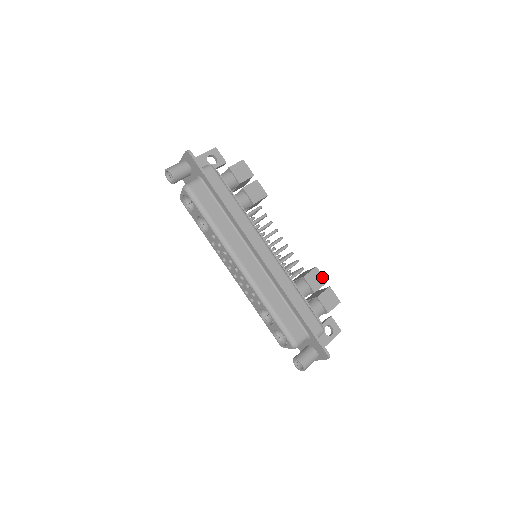
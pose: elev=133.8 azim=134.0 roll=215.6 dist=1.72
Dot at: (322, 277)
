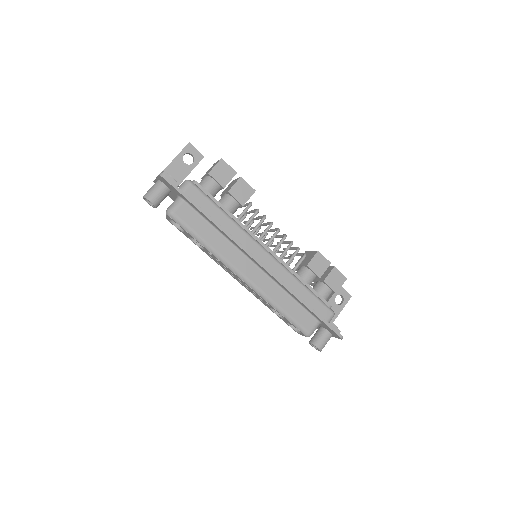
Dot at: (325, 259)
